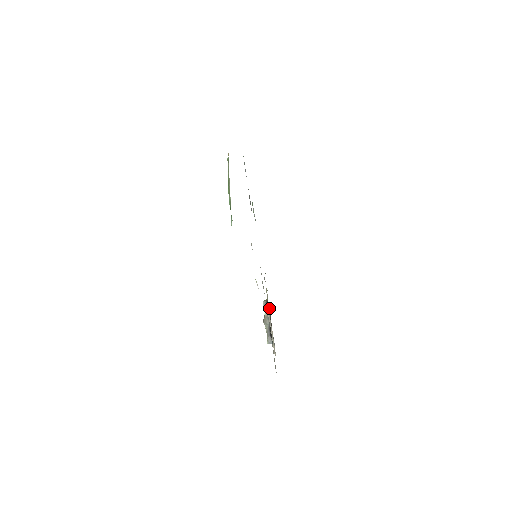
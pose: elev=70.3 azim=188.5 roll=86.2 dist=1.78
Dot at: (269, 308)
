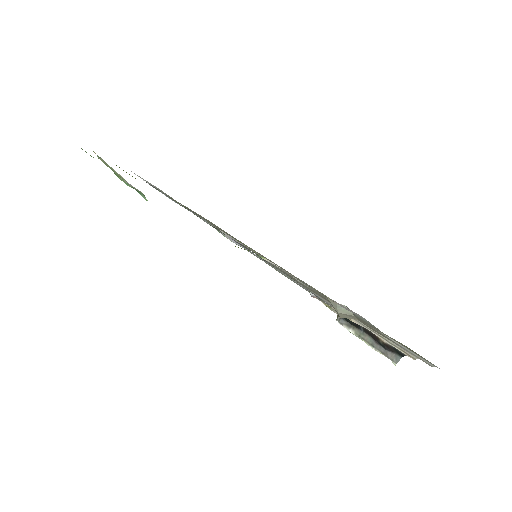
Dot at: occluded
